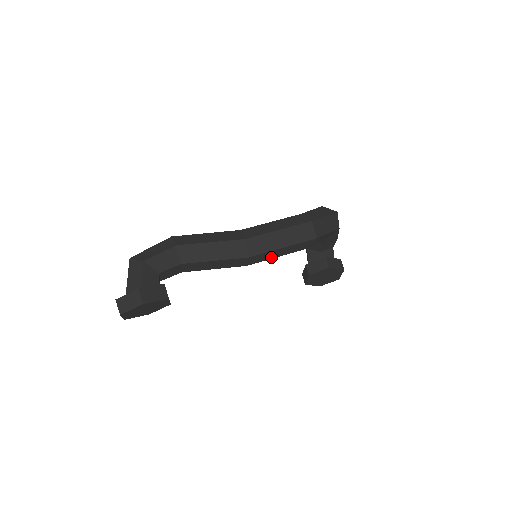
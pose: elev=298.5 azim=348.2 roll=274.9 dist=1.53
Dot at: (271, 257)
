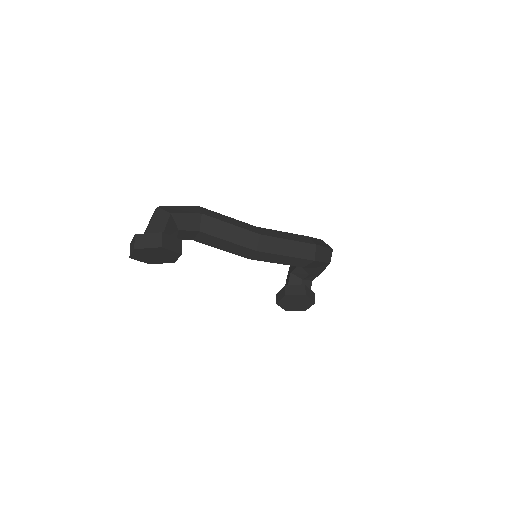
Dot at: (271, 261)
